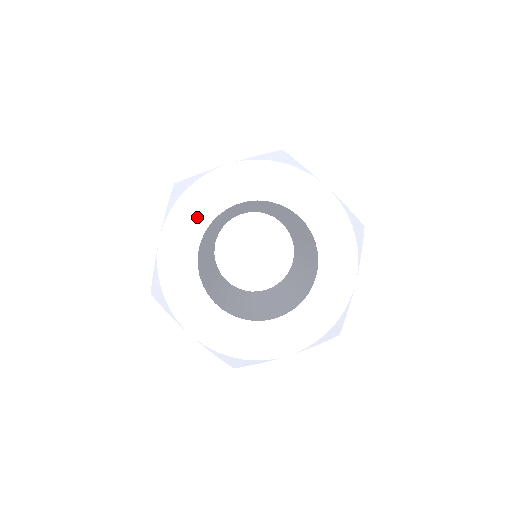
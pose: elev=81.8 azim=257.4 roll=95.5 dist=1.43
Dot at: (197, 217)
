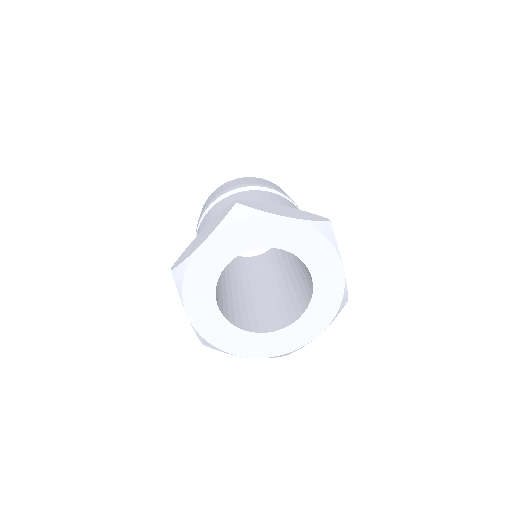
Dot at: (204, 289)
